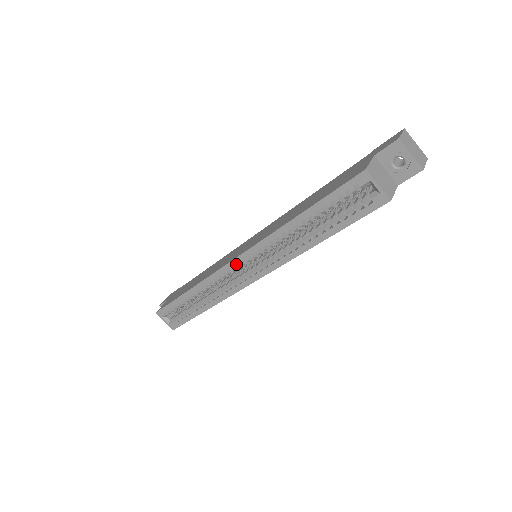
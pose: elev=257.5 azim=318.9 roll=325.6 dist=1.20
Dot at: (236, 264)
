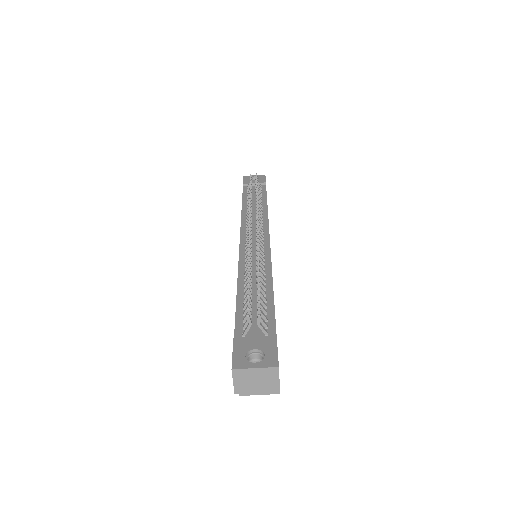
Dot at: occluded
